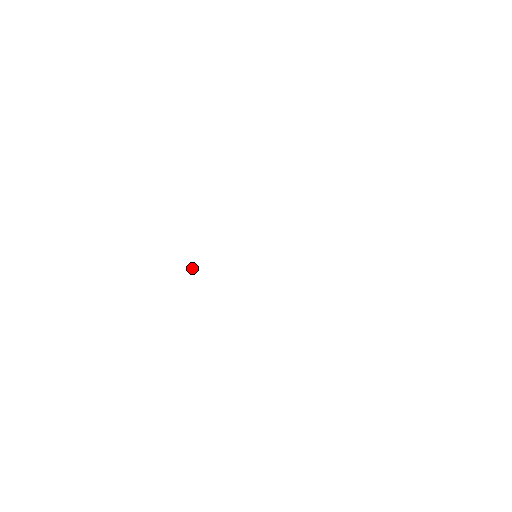
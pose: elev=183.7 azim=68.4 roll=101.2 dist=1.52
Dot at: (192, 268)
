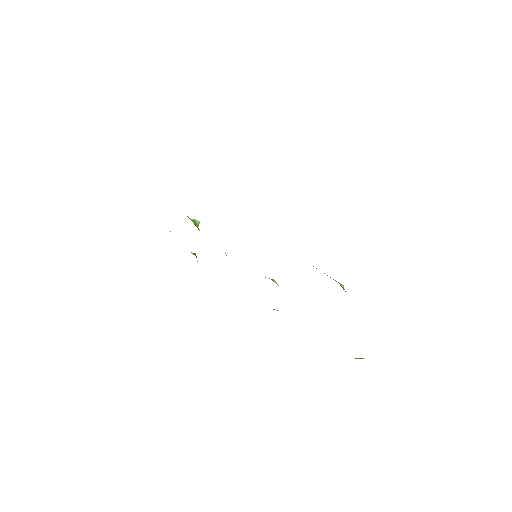
Dot at: occluded
